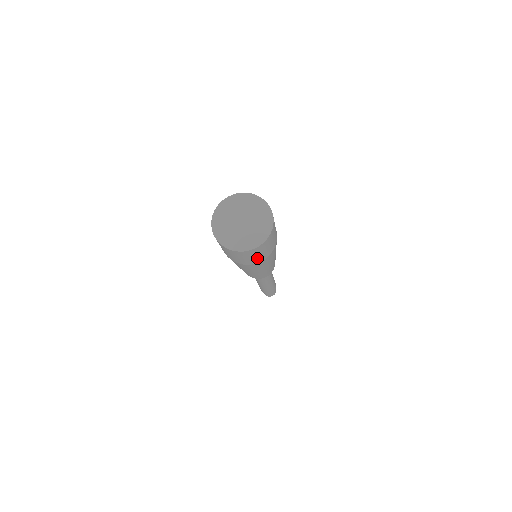
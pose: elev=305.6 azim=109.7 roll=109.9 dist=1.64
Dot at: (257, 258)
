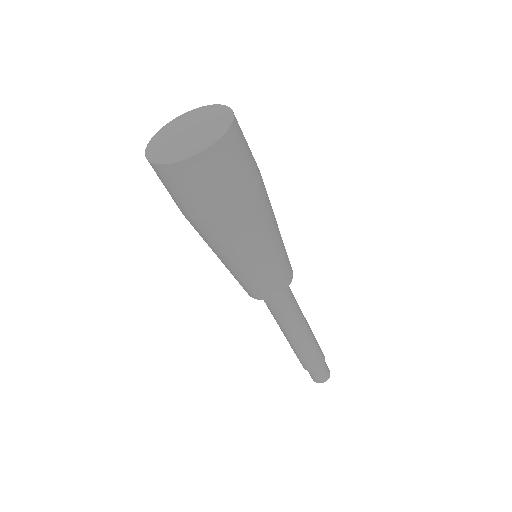
Dot at: (214, 198)
